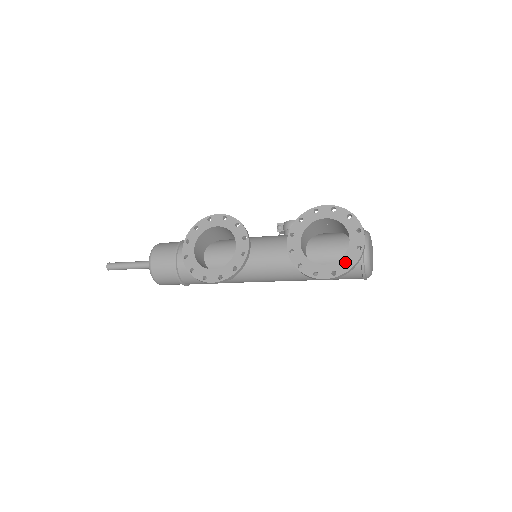
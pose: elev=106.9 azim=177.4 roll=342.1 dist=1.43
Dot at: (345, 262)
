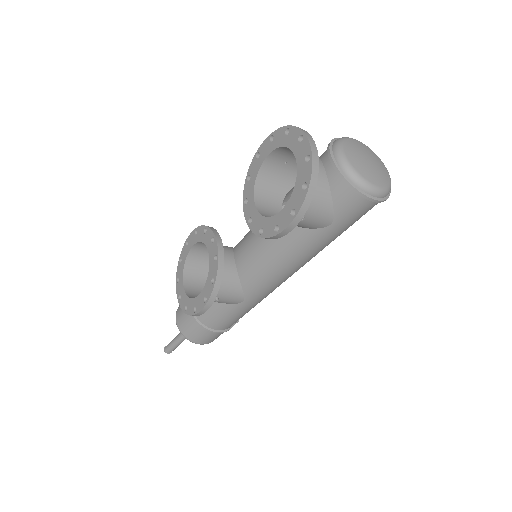
Dot at: (299, 189)
